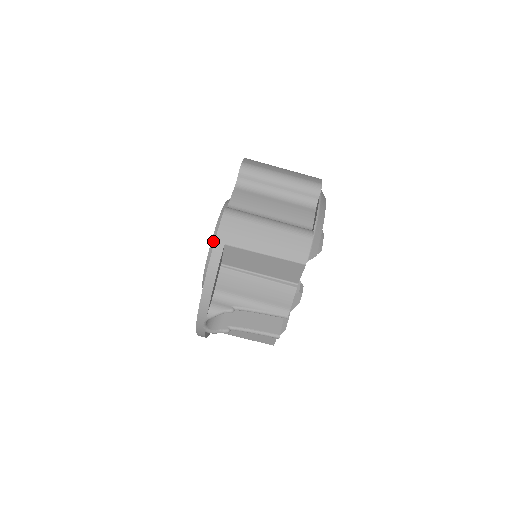
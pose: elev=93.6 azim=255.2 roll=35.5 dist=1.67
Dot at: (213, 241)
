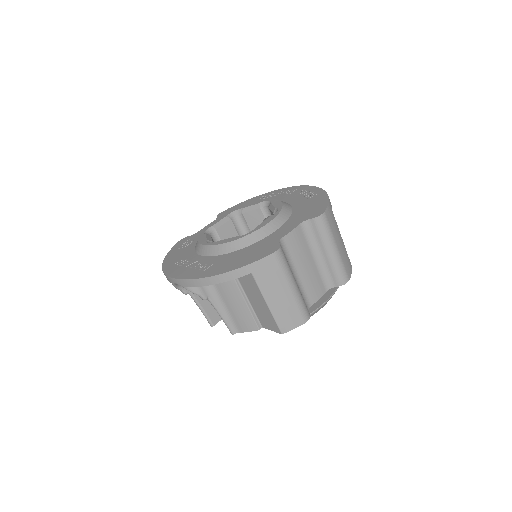
Dot at: (244, 239)
